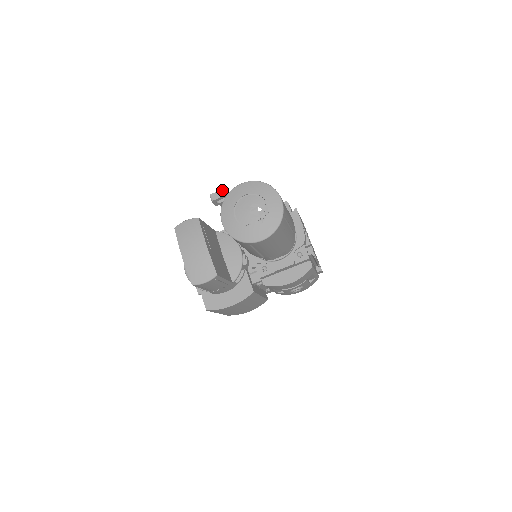
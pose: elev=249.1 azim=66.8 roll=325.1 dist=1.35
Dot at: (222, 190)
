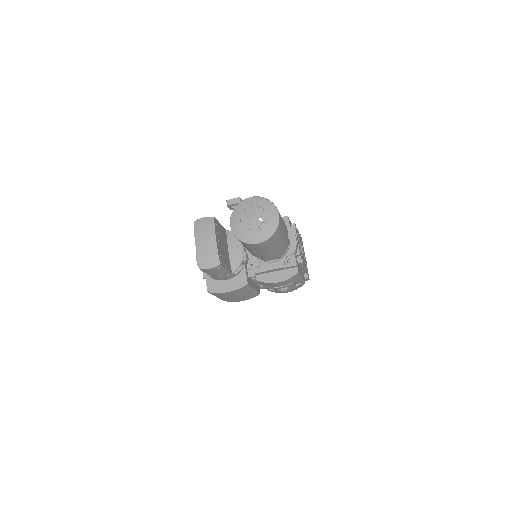
Dot at: (237, 198)
